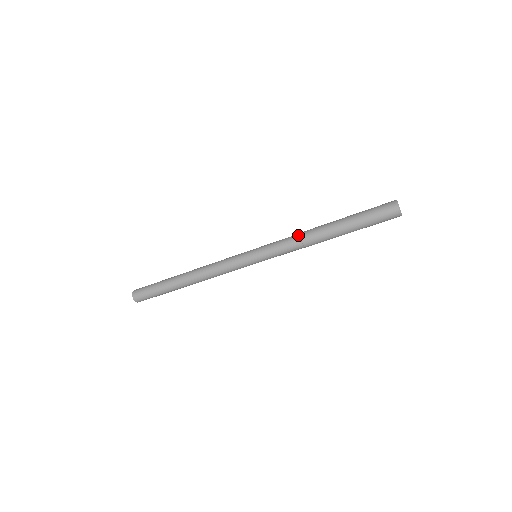
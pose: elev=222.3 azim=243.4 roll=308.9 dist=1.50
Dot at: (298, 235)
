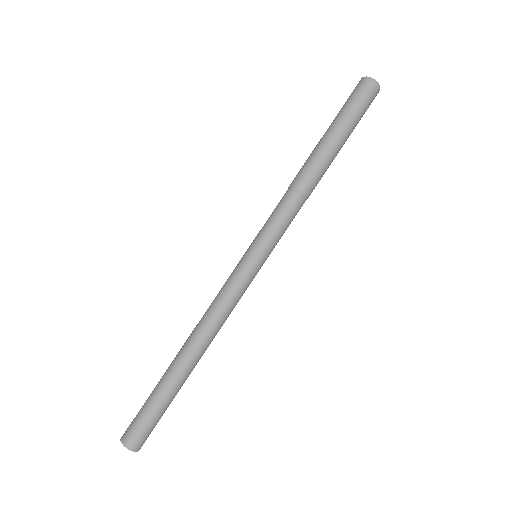
Dot at: occluded
